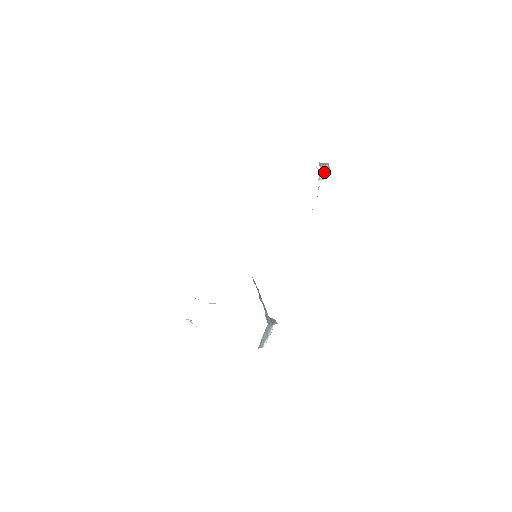
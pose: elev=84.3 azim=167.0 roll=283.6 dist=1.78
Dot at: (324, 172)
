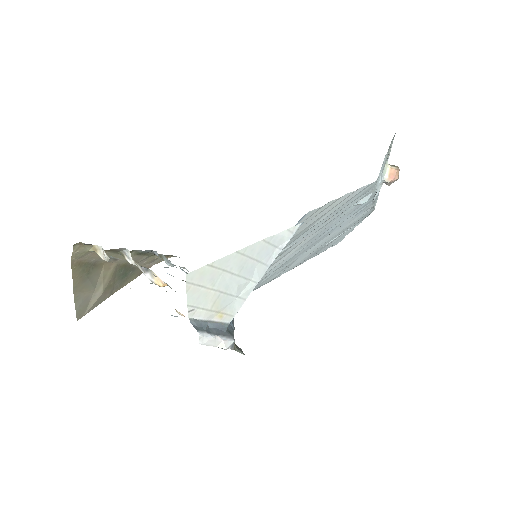
Dot at: (391, 169)
